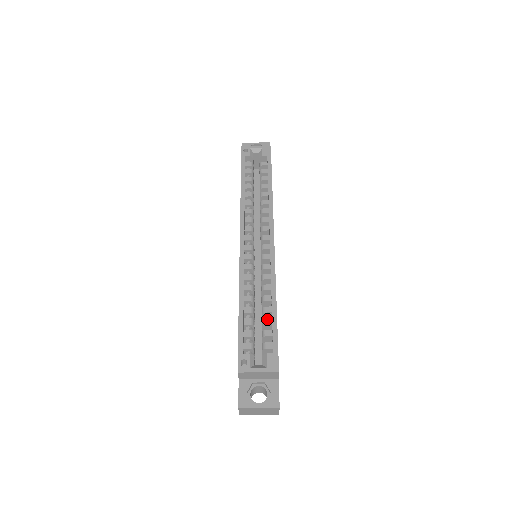
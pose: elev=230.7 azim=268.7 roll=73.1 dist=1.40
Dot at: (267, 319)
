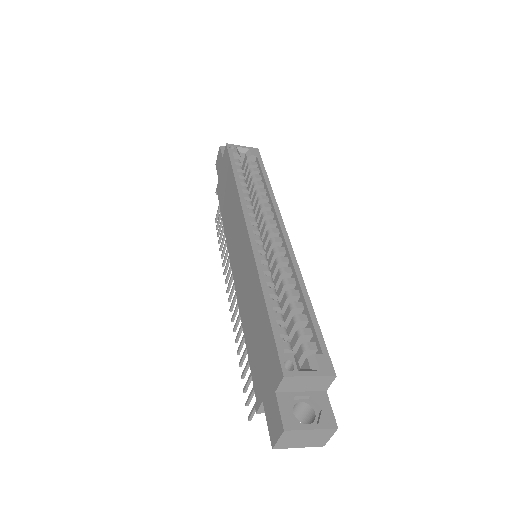
Dot at: (301, 315)
